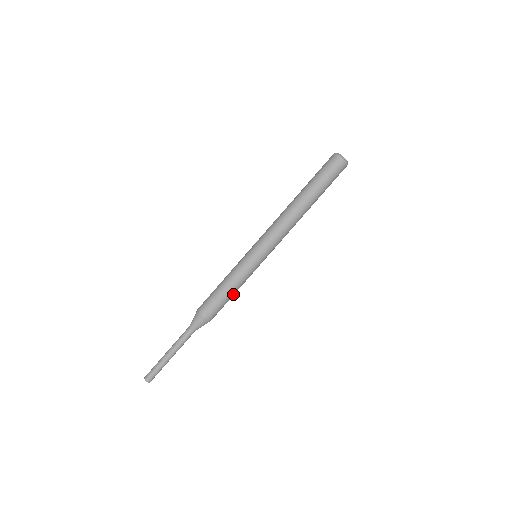
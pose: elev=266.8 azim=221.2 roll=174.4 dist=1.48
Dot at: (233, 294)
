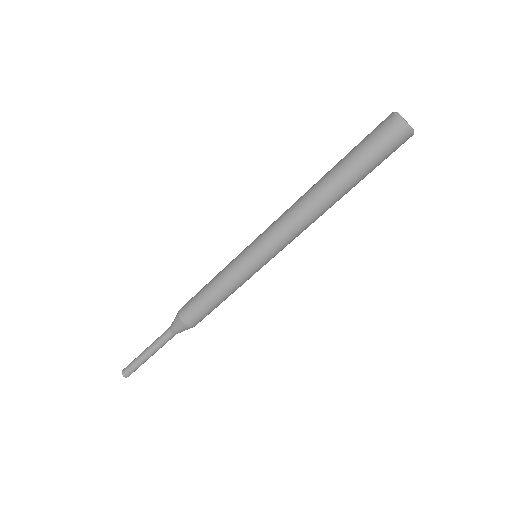
Dot at: occluded
